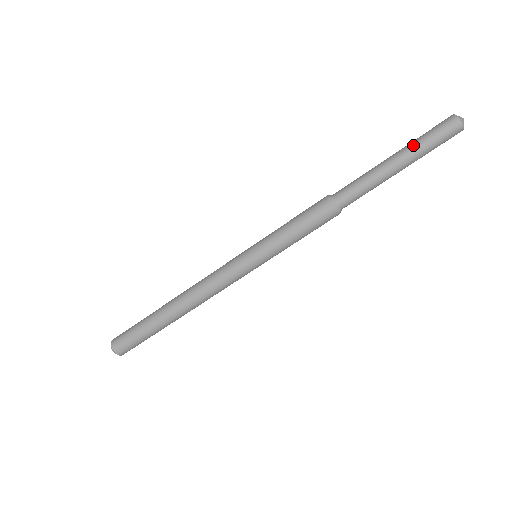
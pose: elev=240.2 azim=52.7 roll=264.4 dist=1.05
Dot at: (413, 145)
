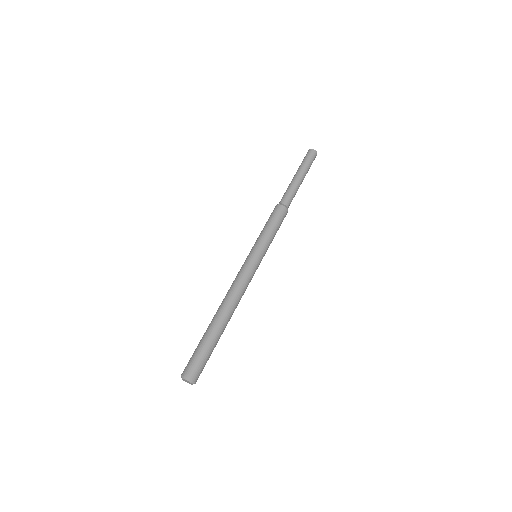
Dot at: occluded
